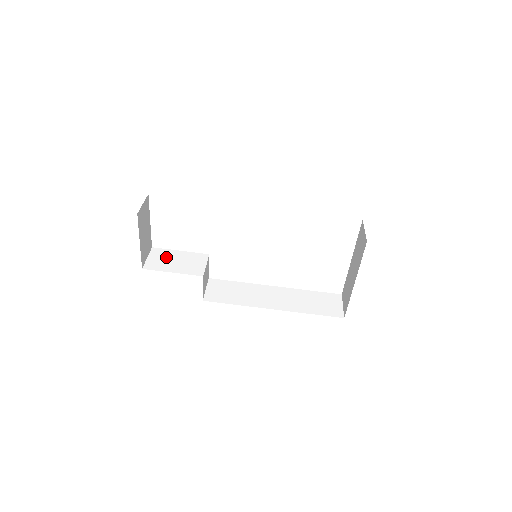
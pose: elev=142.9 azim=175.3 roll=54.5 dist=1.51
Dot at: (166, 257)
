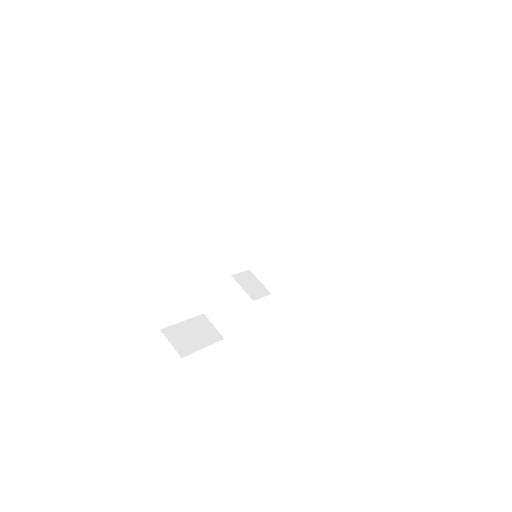
Dot at: (219, 312)
